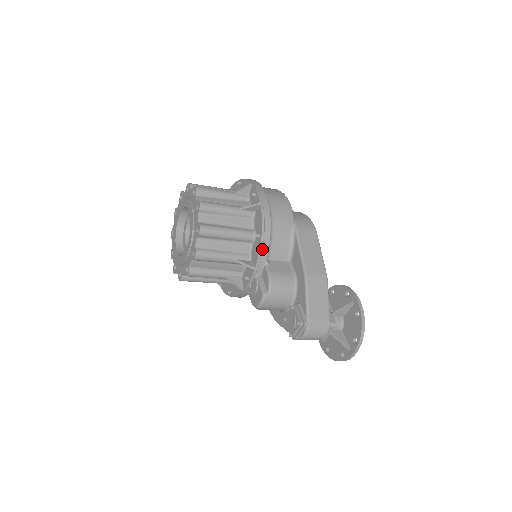
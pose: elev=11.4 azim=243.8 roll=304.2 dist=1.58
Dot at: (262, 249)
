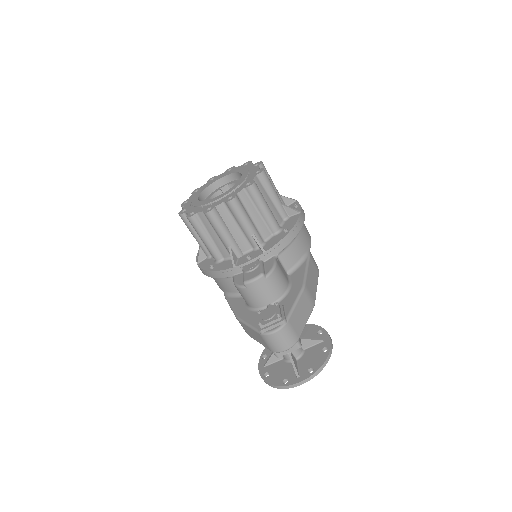
Dot at: (283, 241)
